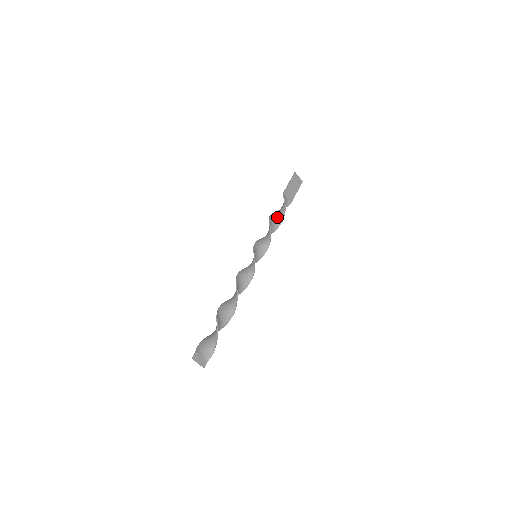
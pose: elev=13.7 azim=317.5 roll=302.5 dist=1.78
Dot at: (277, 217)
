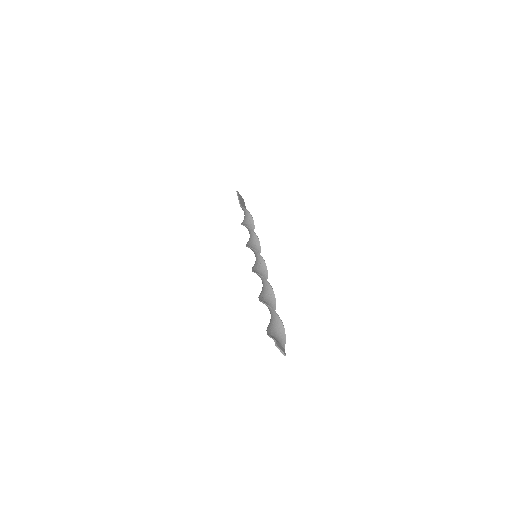
Dot at: (248, 225)
